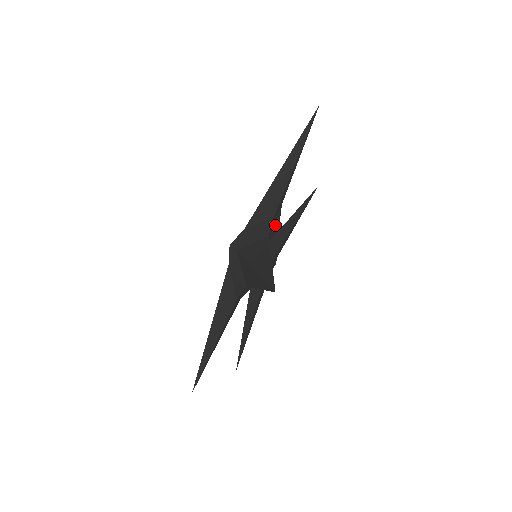
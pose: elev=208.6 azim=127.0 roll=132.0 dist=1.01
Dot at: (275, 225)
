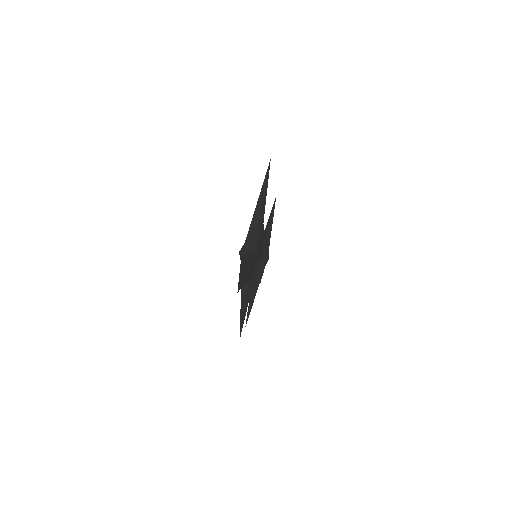
Dot at: (266, 234)
